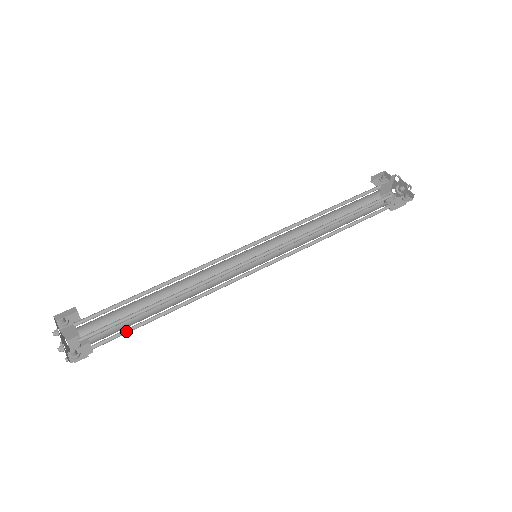
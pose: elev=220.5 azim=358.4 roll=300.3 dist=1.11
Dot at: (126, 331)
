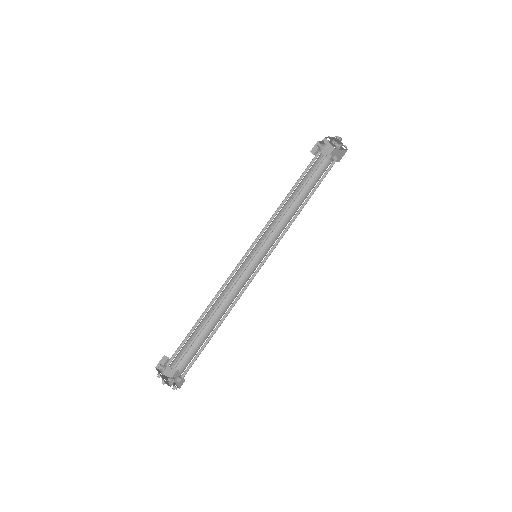
Dot at: (200, 353)
